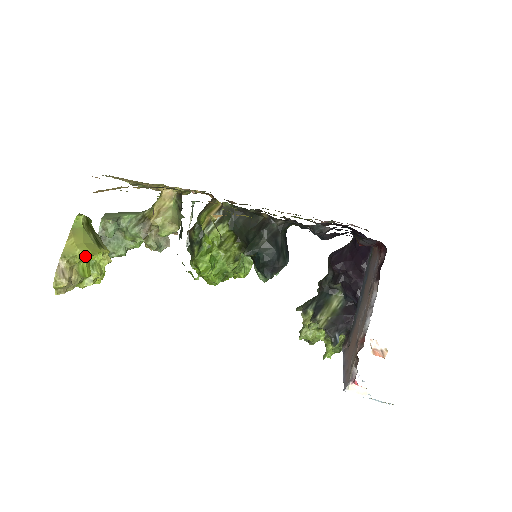
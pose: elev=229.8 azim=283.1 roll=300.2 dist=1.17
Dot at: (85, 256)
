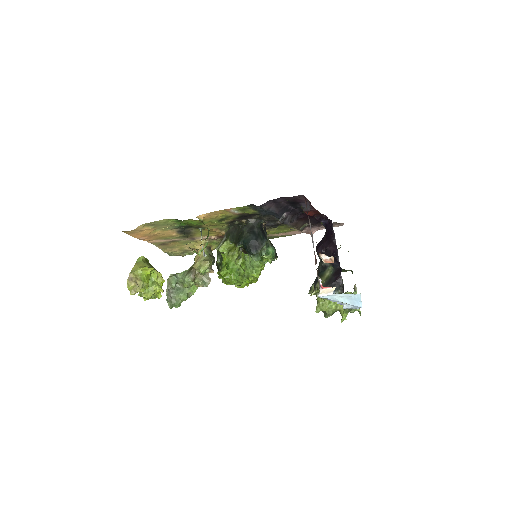
Dot at: (143, 271)
